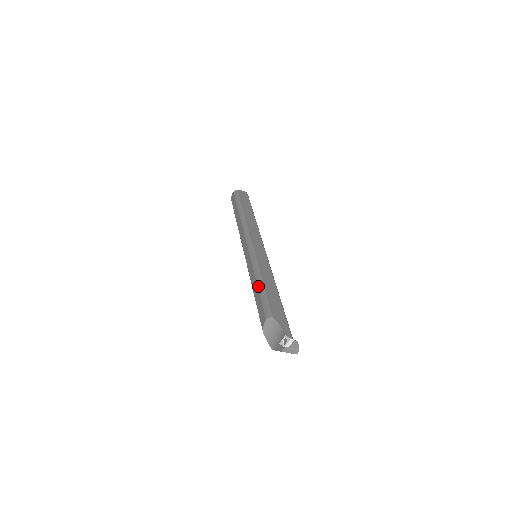
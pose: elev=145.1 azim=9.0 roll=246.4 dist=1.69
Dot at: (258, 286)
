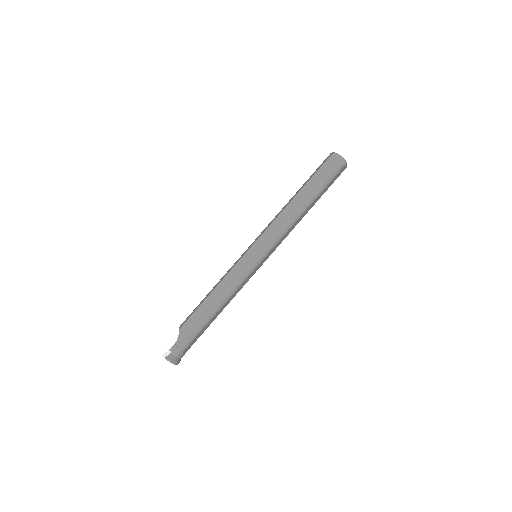
Dot at: (208, 293)
